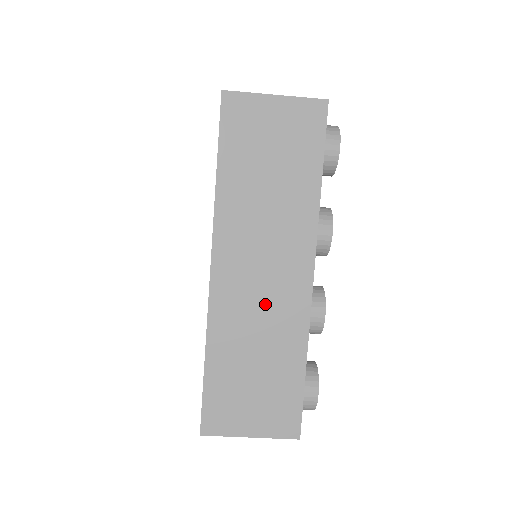
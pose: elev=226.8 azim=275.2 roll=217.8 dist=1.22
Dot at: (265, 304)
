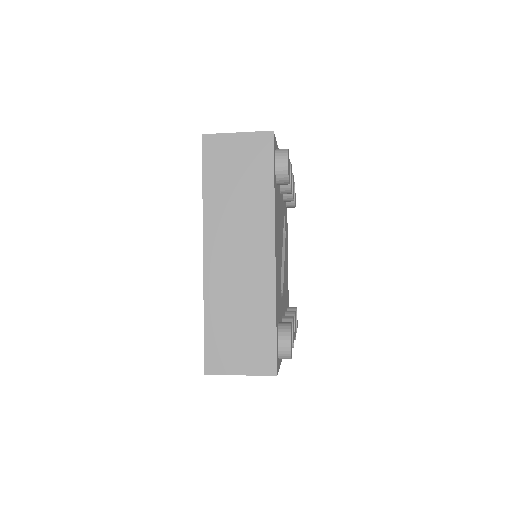
Dot at: occluded
